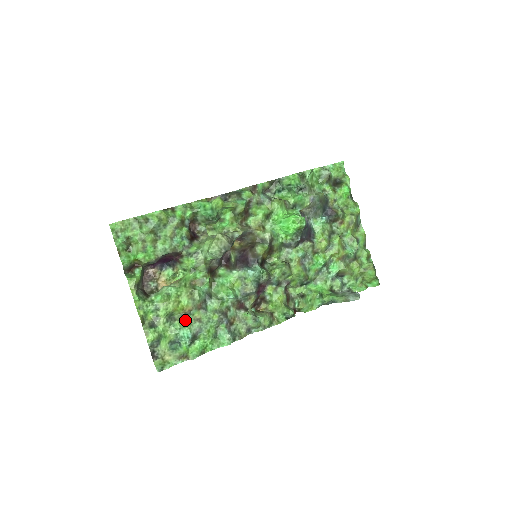
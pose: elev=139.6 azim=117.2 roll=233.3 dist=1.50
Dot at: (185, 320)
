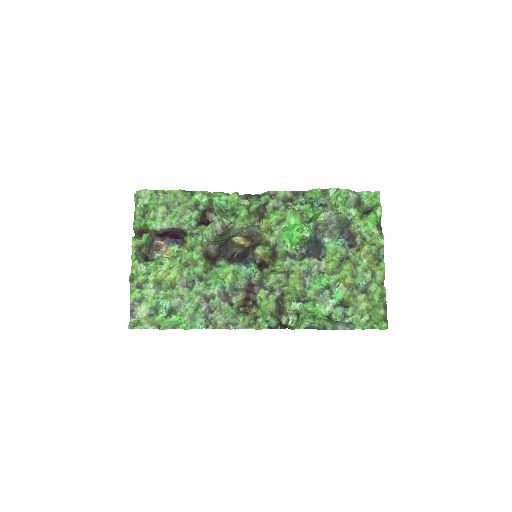
Dot at: (170, 292)
